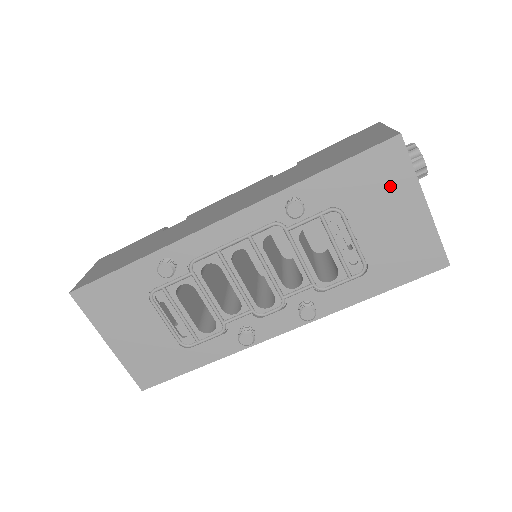
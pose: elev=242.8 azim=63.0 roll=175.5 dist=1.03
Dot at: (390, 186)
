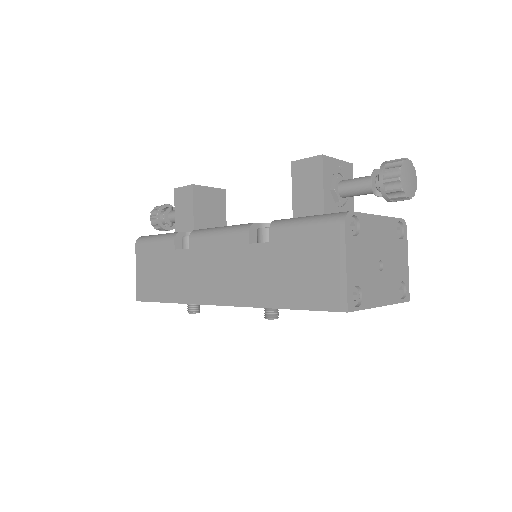
Dot at: occluded
